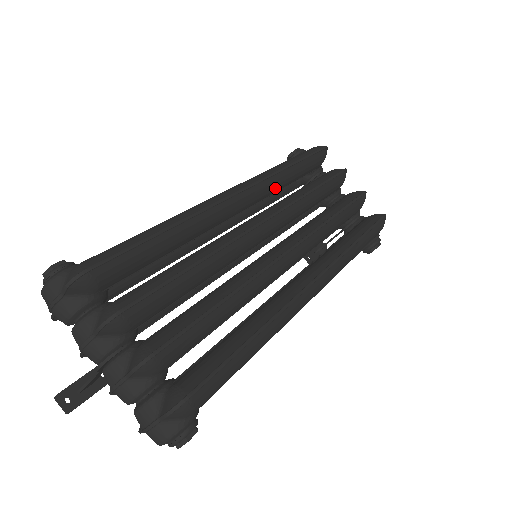
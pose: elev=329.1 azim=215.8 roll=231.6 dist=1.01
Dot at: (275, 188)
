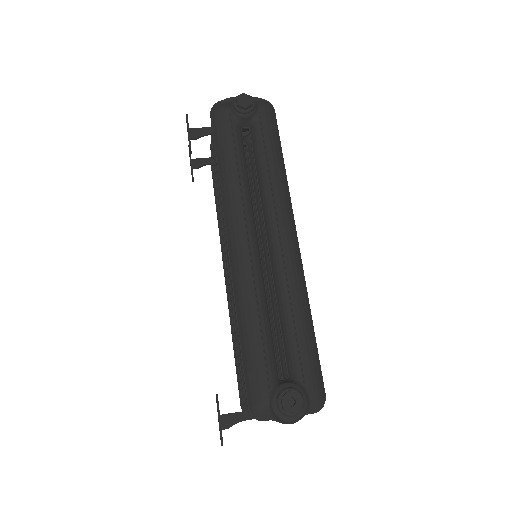
Dot at: occluded
